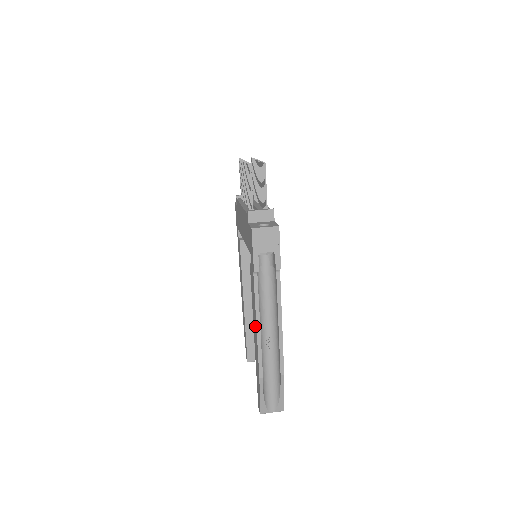
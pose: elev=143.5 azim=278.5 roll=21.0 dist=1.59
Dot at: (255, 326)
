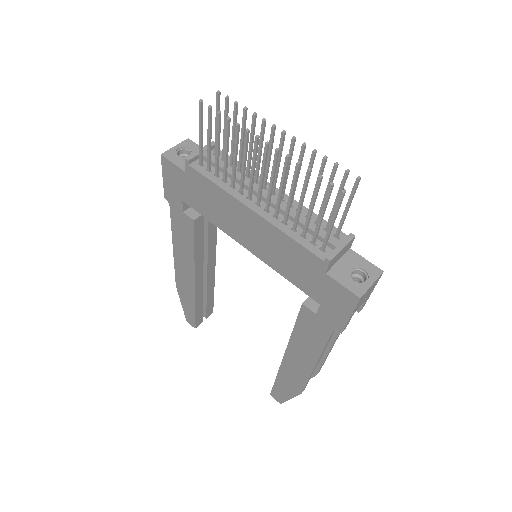
Dot at: (306, 361)
